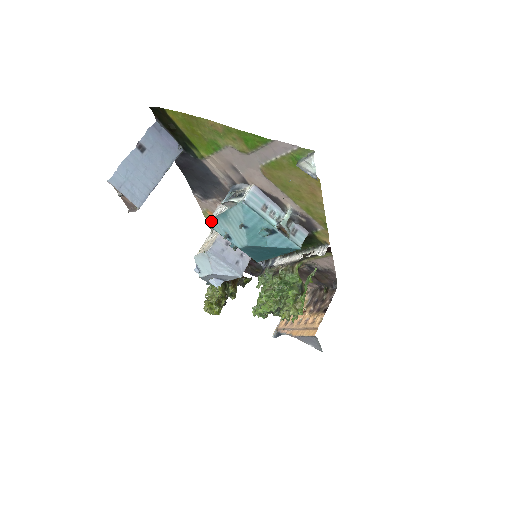
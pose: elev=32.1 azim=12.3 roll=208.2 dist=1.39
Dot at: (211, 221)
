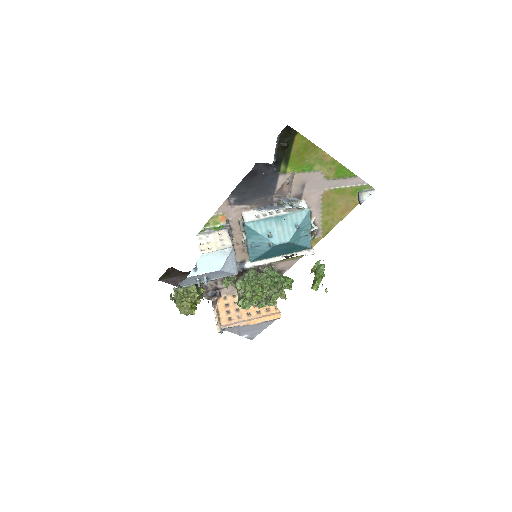
Dot at: (256, 222)
